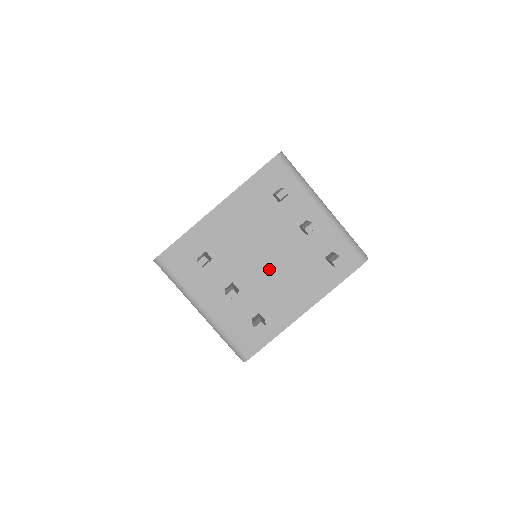
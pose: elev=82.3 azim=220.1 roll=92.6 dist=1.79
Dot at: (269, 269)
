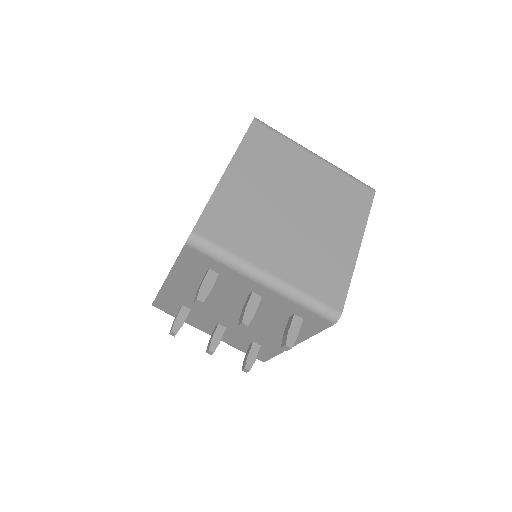
Dot at: occluded
